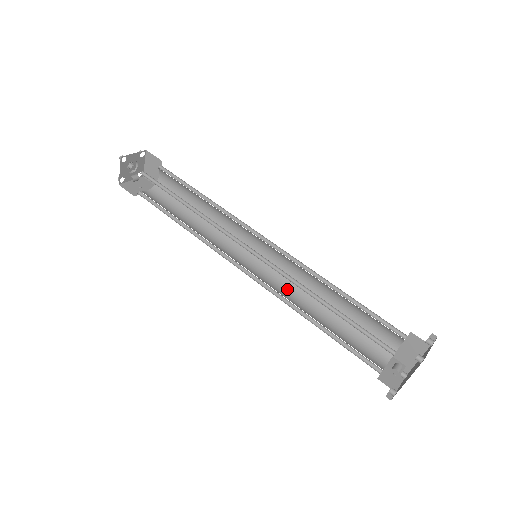
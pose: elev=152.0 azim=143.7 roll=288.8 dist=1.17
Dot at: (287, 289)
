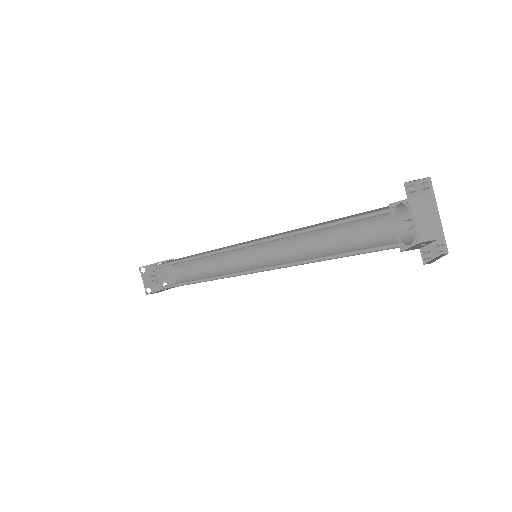
Dot at: occluded
